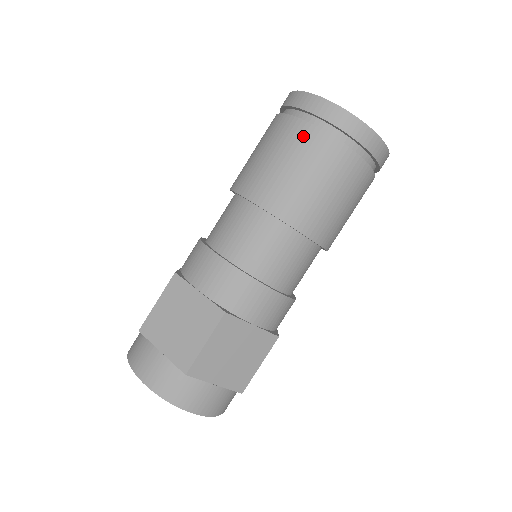
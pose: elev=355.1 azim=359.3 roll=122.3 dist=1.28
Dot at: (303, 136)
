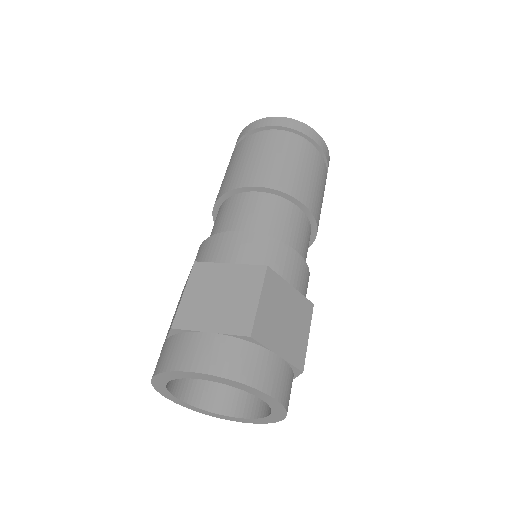
Dot at: (231, 157)
